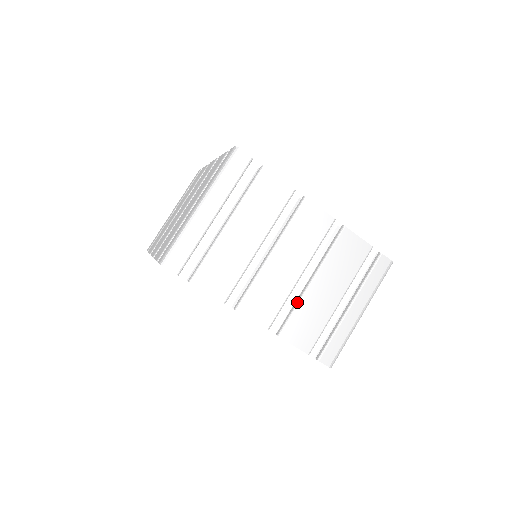
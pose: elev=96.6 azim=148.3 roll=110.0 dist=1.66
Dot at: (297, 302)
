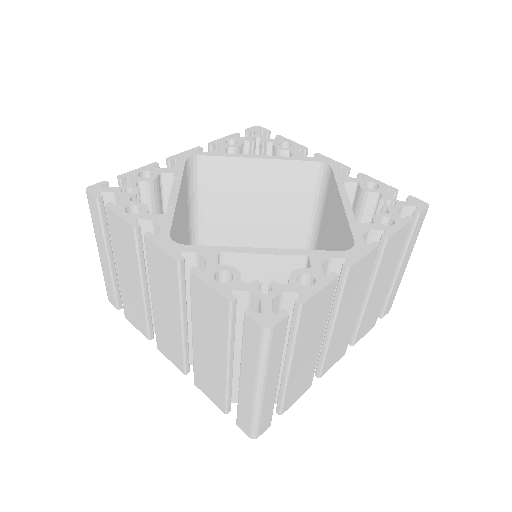
Dot at: (360, 319)
